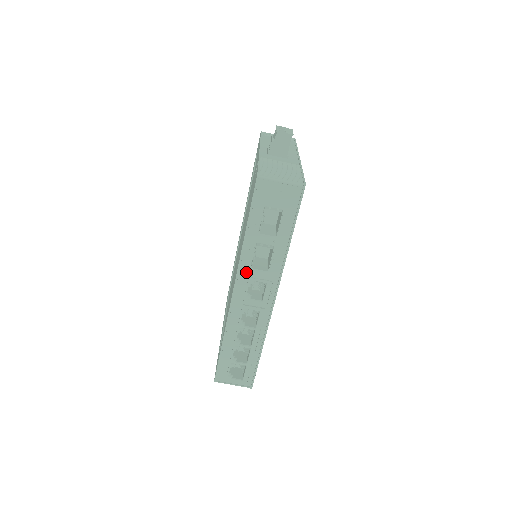
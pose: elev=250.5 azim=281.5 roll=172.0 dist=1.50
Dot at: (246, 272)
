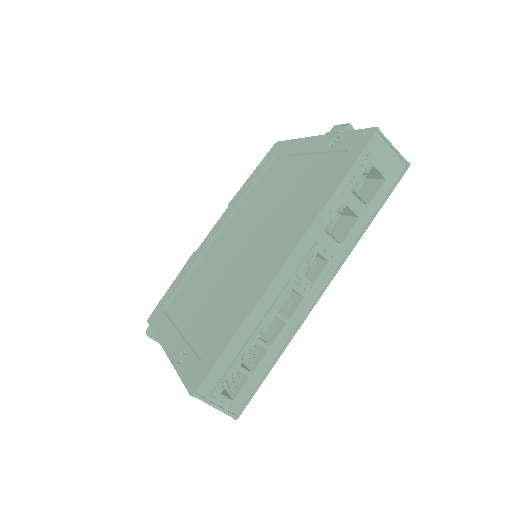
Dot at: (315, 236)
